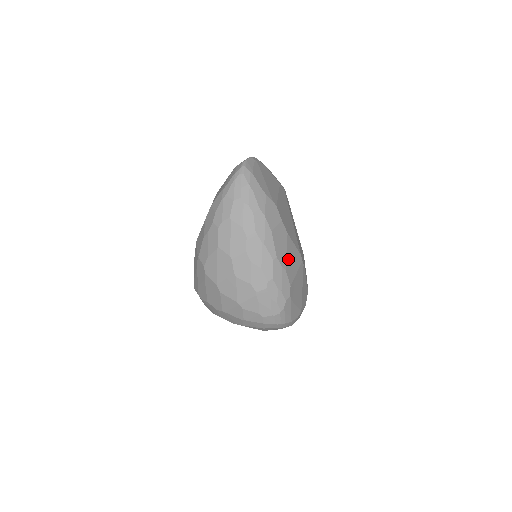
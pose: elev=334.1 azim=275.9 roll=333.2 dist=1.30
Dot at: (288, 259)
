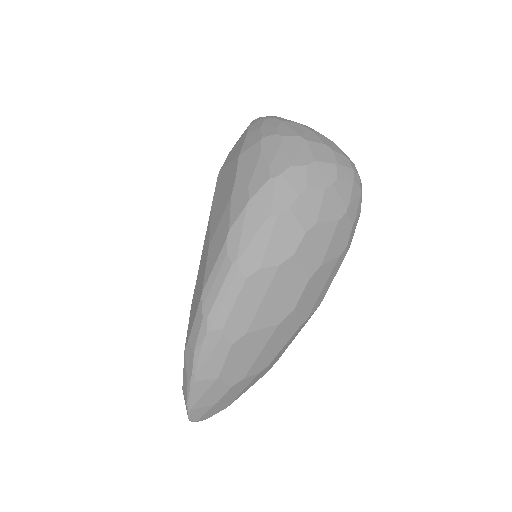
Dot at: occluded
